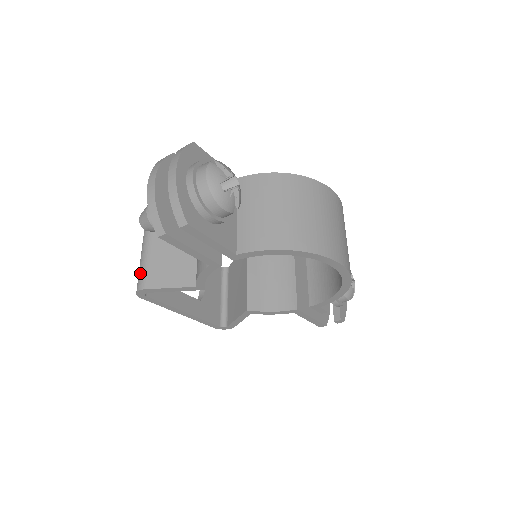
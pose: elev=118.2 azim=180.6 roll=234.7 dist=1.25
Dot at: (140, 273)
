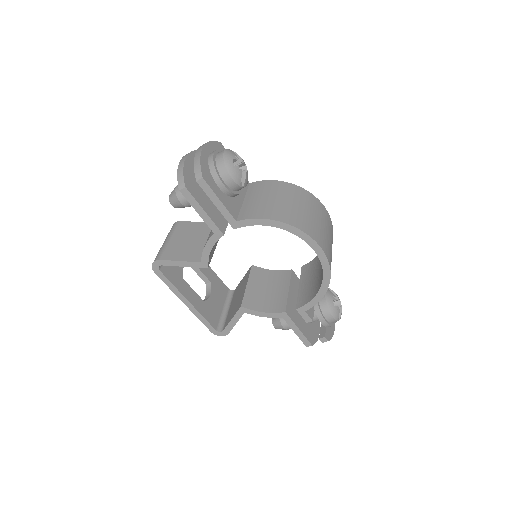
Dot at: (159, 251)
